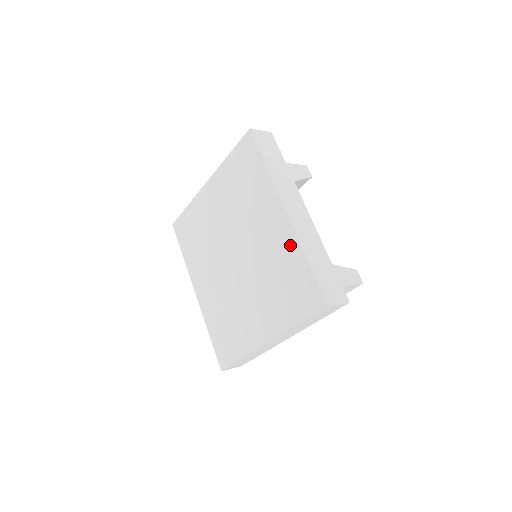
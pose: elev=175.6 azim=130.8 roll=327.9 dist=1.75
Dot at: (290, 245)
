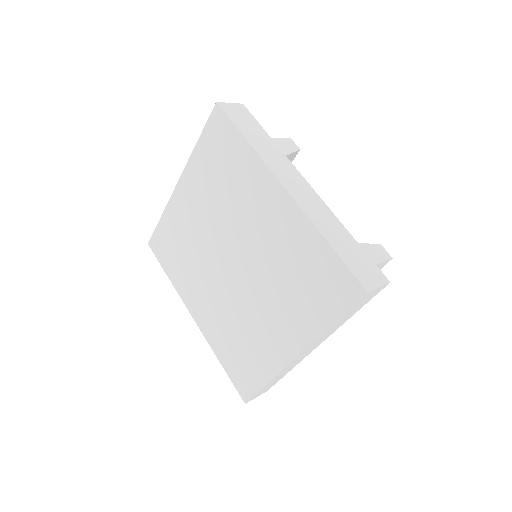
Dot at: (299, 229)
